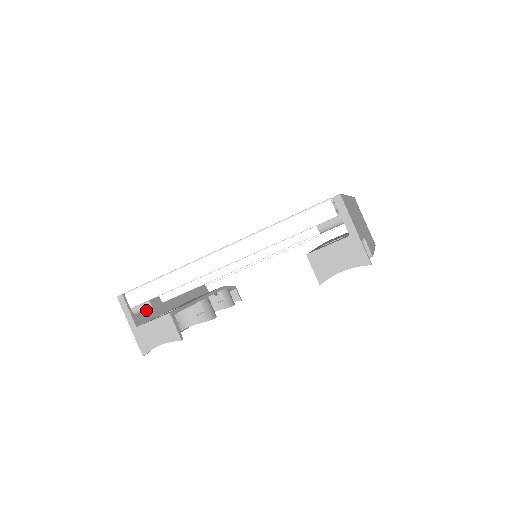
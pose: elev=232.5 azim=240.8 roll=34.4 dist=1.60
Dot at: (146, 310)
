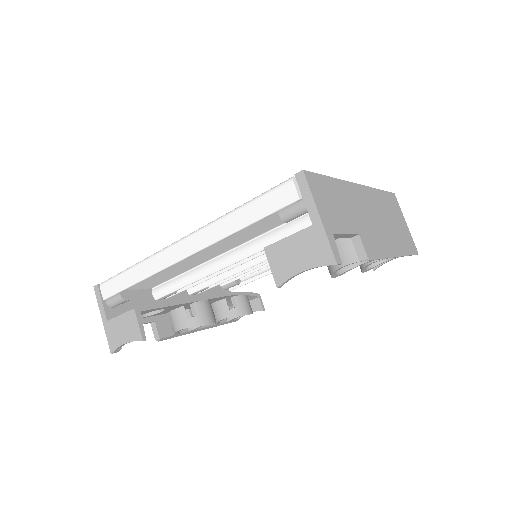
Dot at: (128, 305)
